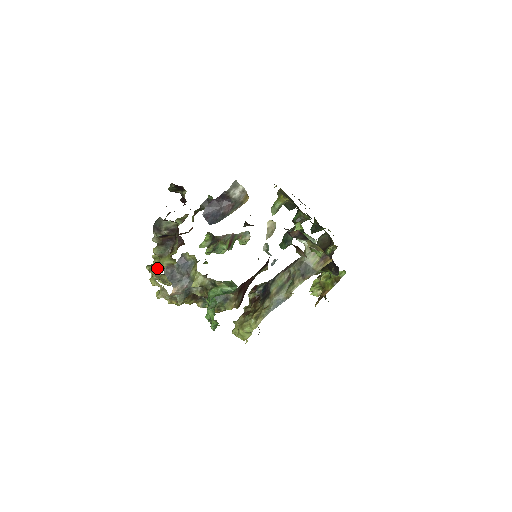
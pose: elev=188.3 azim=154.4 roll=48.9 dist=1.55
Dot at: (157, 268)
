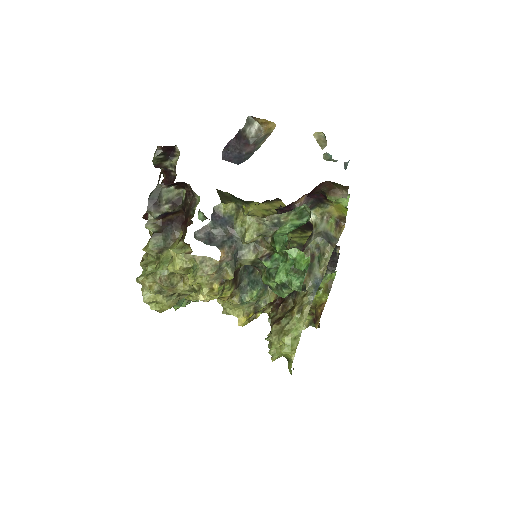
Dot at: (162, 266)
